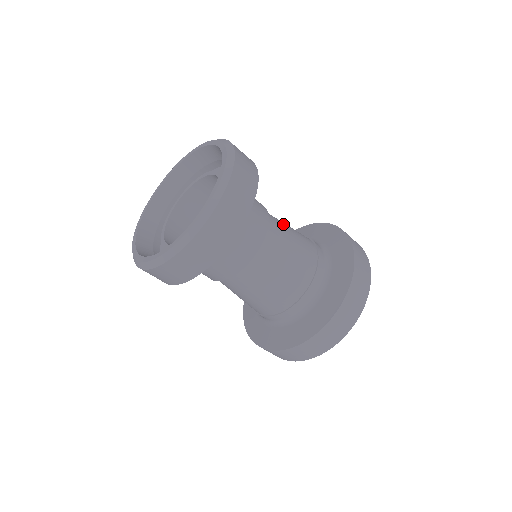
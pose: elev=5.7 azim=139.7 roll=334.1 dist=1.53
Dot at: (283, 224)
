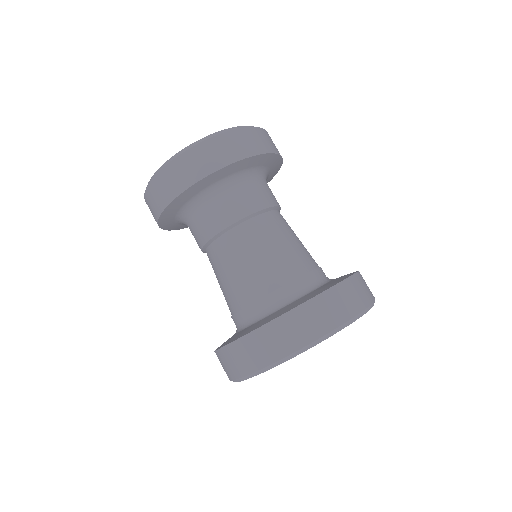
Dot at: occluded
